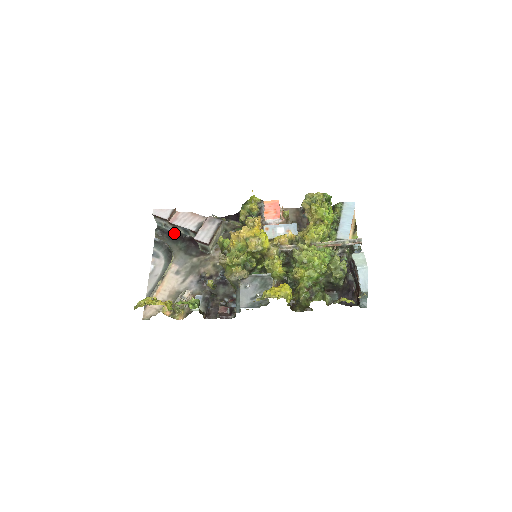
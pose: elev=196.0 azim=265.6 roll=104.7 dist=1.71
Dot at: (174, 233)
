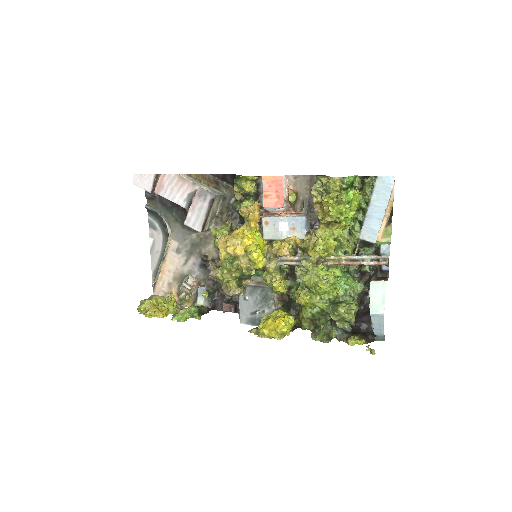
Dot at: occluded
